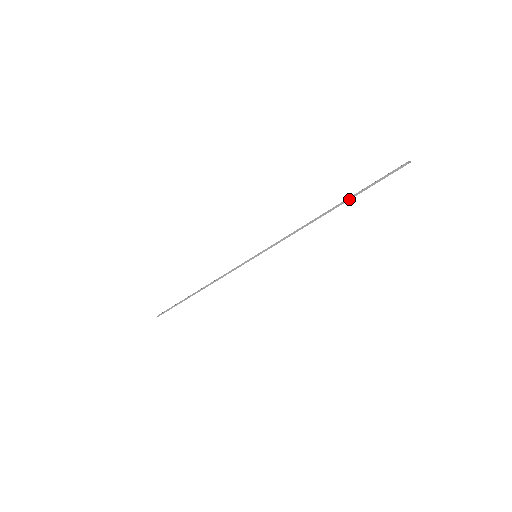
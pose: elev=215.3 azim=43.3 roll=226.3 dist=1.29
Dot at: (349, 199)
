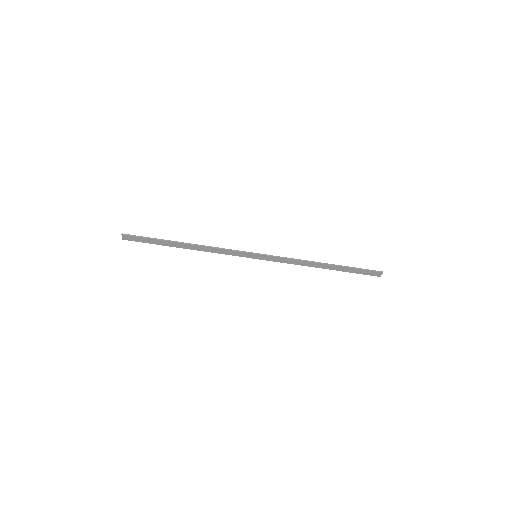
Dot at: (344, 266)
